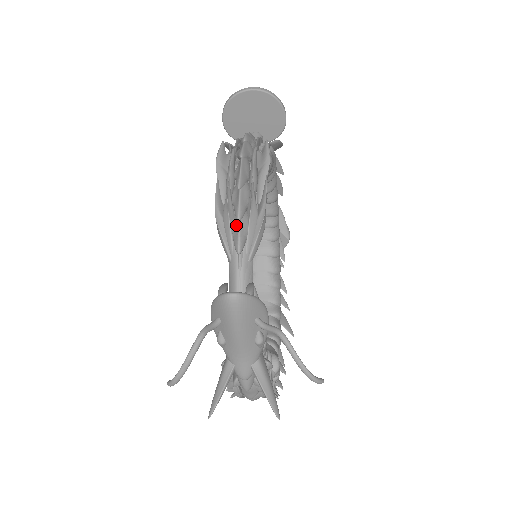
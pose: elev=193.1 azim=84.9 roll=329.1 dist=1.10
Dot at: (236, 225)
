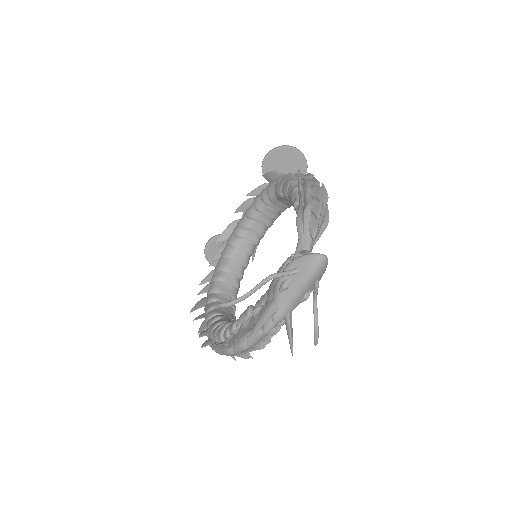
Dot at: (314, 221)
